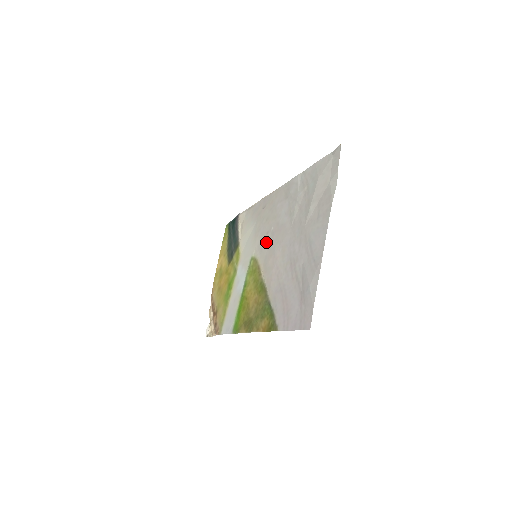
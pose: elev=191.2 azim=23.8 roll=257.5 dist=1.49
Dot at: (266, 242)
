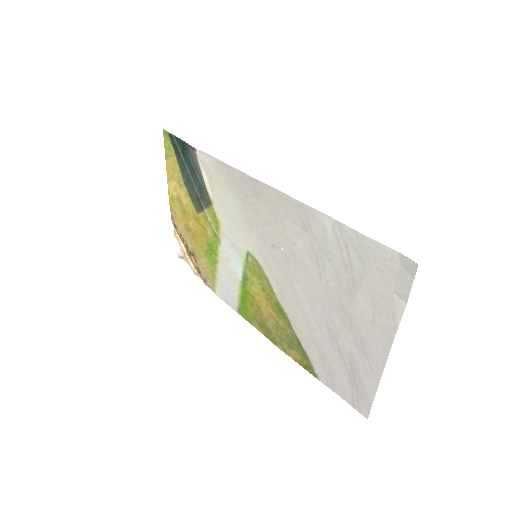
Dot at: (274, 259)
